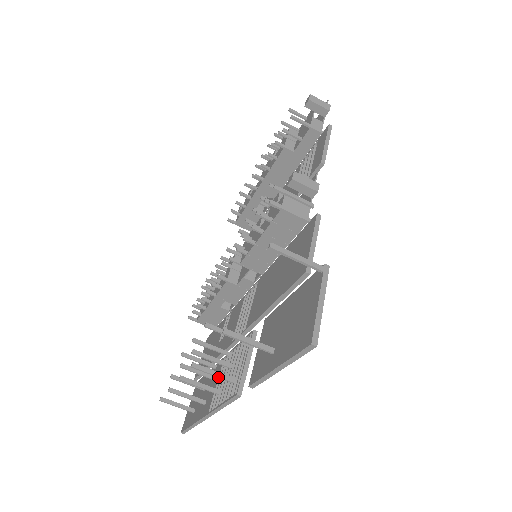
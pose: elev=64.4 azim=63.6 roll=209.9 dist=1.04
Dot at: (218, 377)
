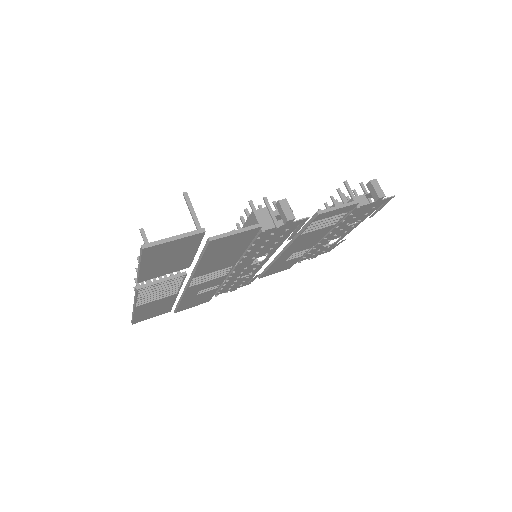
Dot at: occluded
